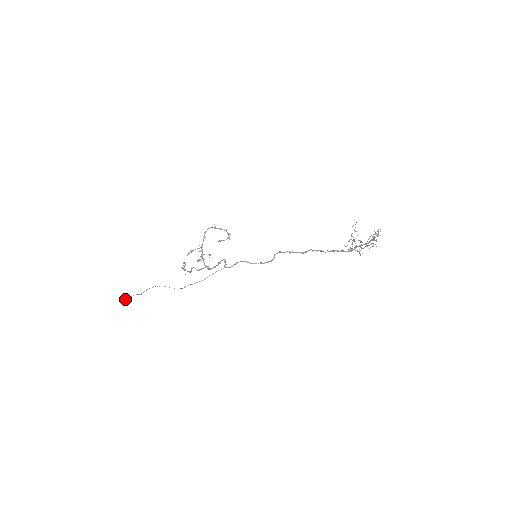
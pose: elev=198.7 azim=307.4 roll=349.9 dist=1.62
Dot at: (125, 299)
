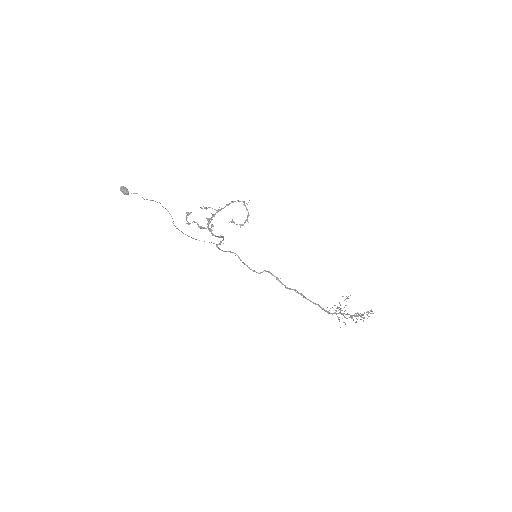
Dot at: (127, 190)
